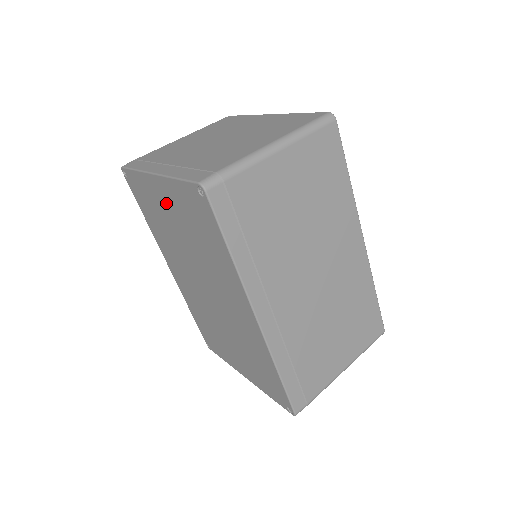
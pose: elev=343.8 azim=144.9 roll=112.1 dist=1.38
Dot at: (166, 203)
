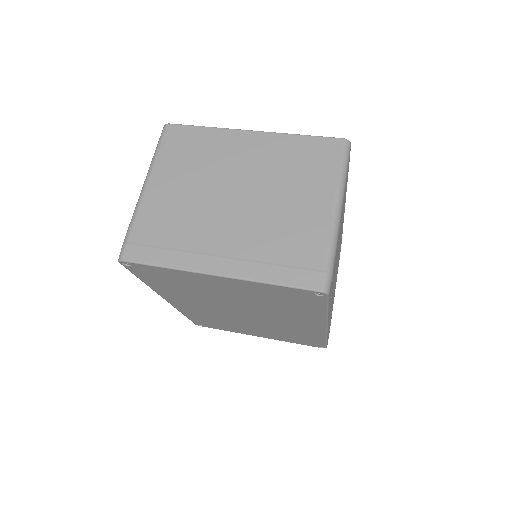
Dot at: (223, 287)
